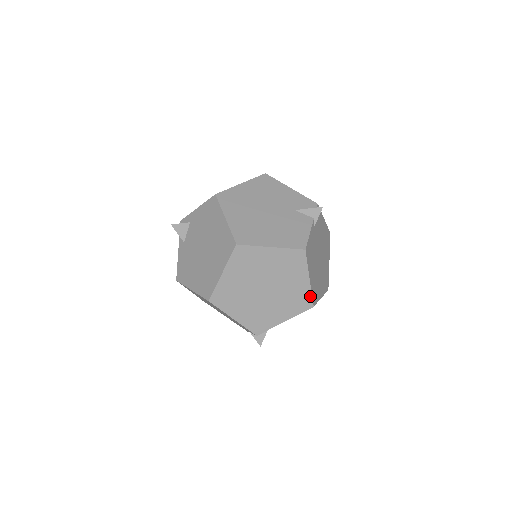
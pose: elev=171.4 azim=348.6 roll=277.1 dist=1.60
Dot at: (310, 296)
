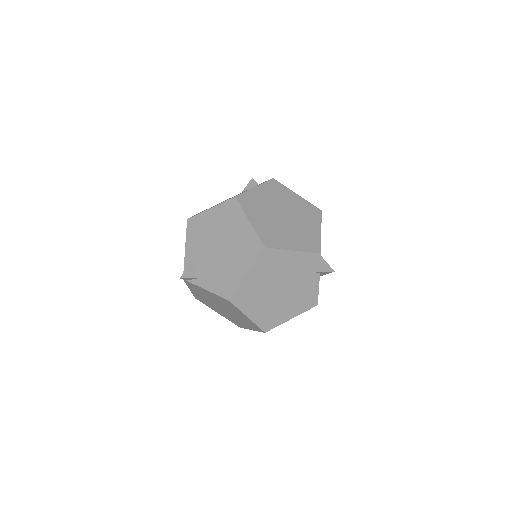
Dot at: (311, 205)
